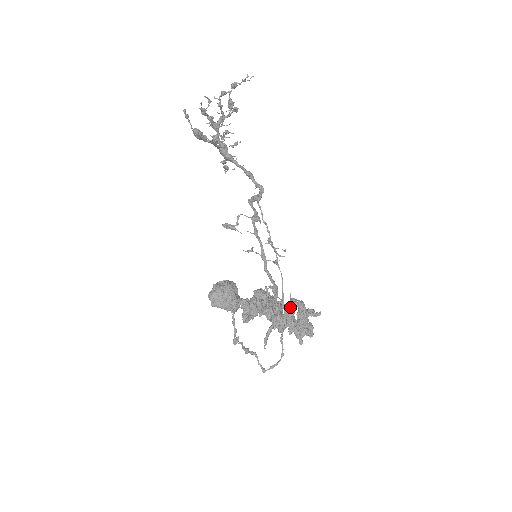
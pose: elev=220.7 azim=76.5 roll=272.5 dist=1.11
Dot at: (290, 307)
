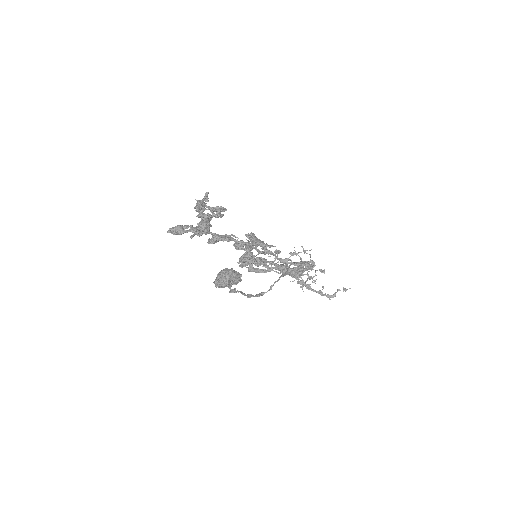
Dot at: occluded
